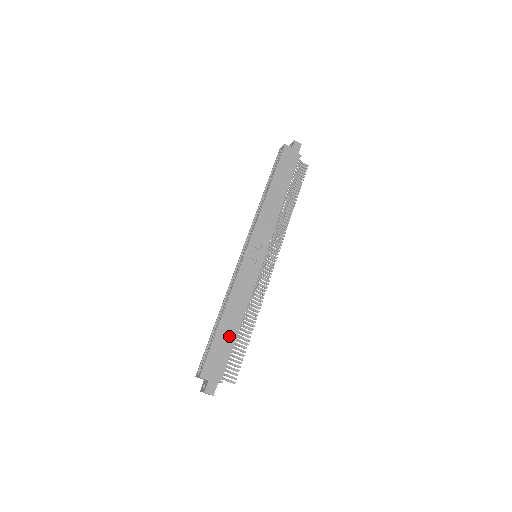
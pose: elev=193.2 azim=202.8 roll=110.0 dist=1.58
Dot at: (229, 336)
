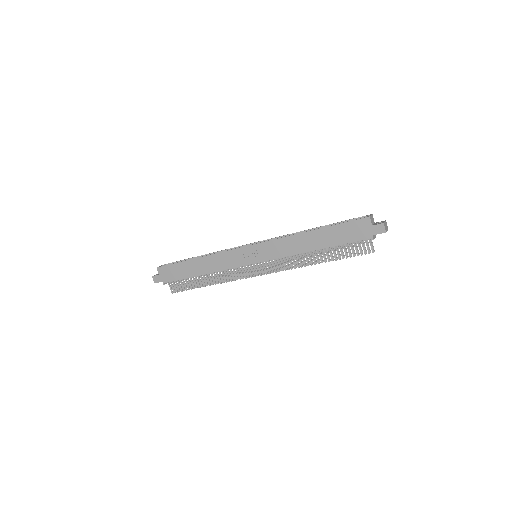
Dot at: (189, 271)
